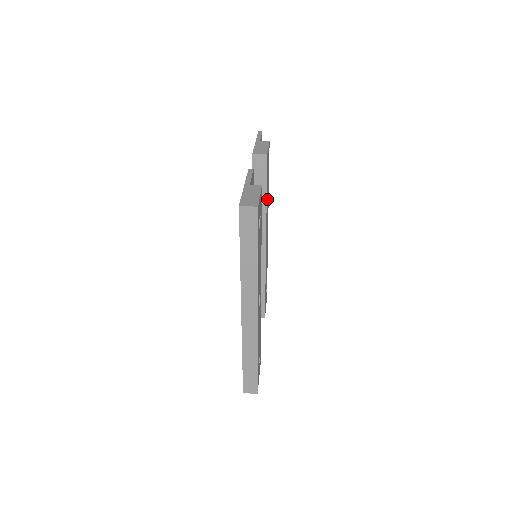
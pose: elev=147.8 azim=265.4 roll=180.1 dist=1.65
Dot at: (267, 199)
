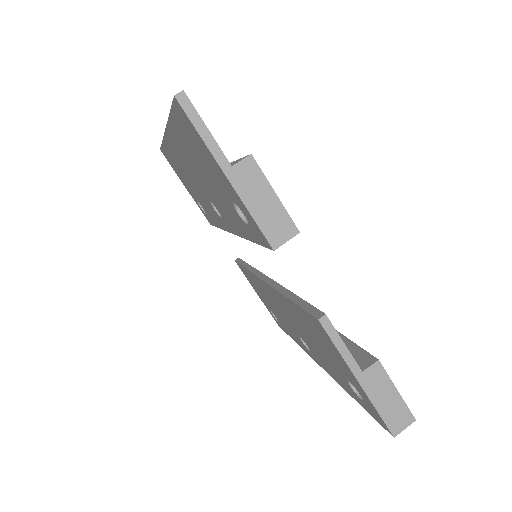
Dot at: occluded
